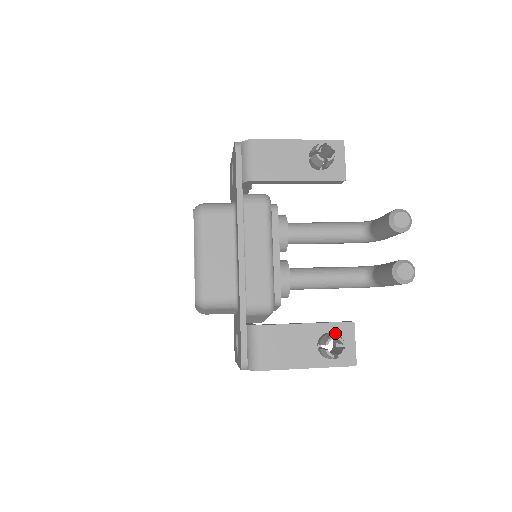
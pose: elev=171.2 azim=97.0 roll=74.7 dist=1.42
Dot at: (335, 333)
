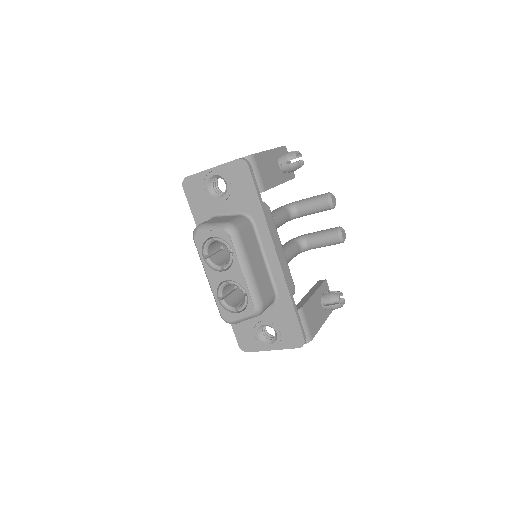
Dot at: (332, 291)
